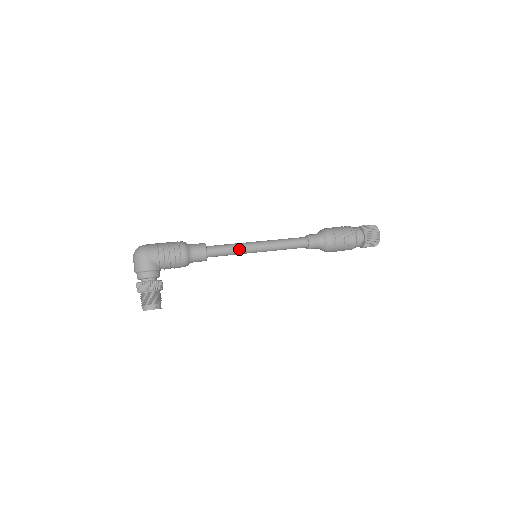
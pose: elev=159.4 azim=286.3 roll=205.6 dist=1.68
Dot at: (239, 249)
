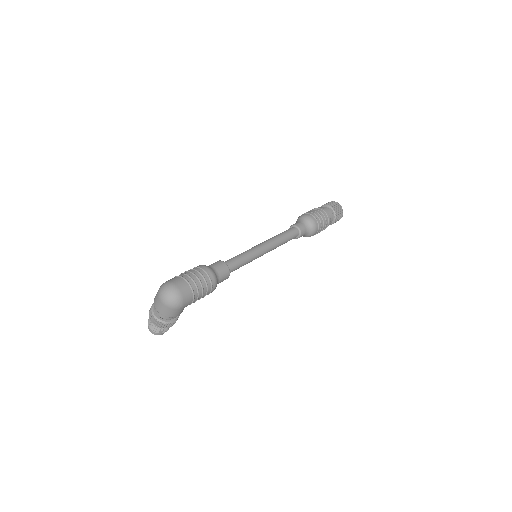
Dot at: (251, 261)
